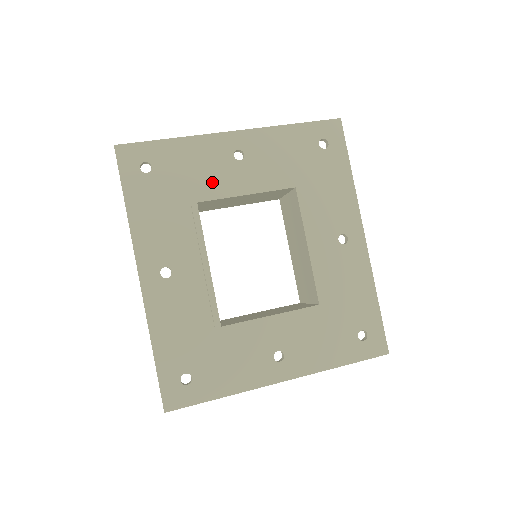
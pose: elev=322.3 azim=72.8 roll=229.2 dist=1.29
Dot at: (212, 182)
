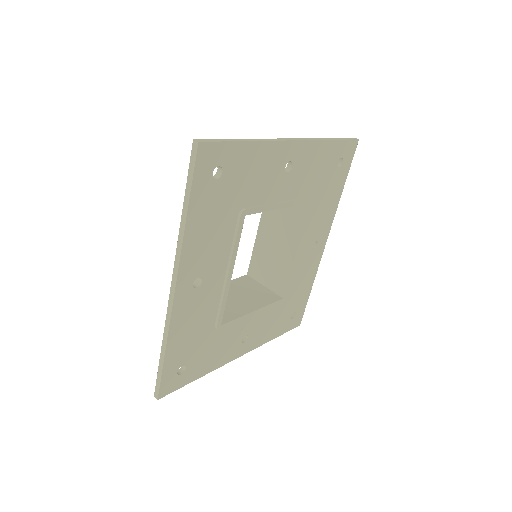
Dot at: (261, 193)
